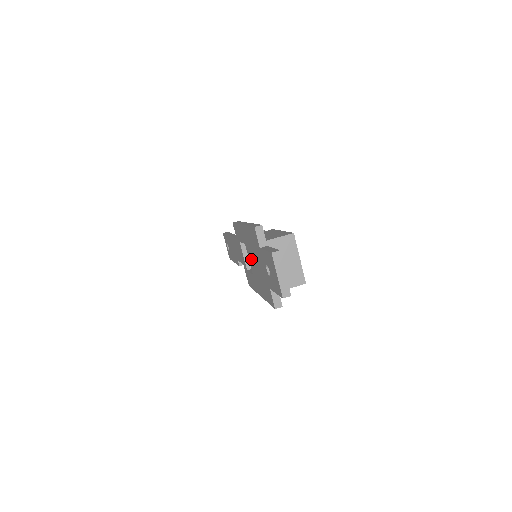
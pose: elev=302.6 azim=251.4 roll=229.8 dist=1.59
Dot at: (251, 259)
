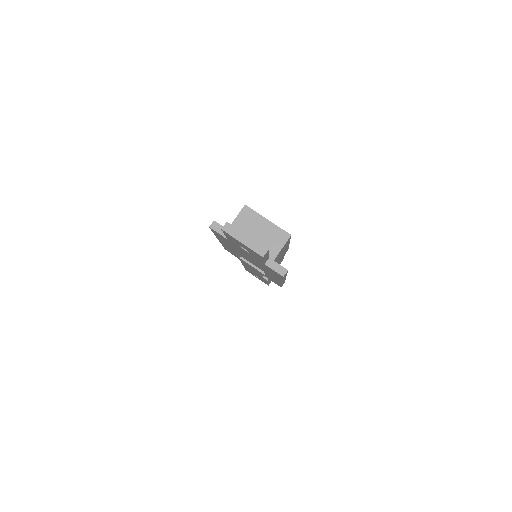
Dot at: (248, 260)
